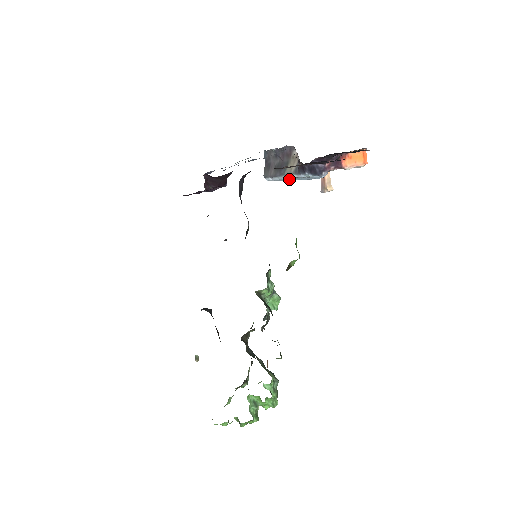
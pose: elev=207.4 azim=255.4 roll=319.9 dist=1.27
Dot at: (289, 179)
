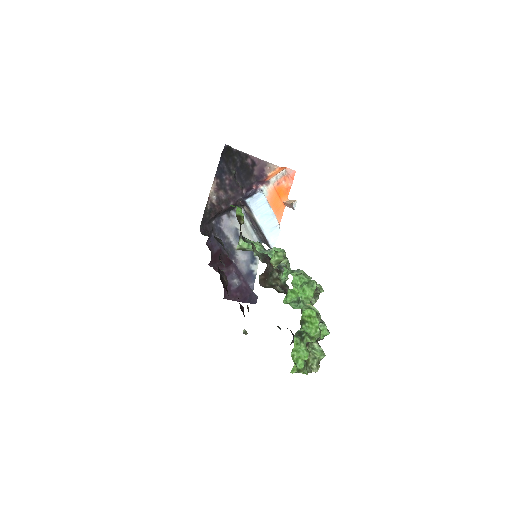
Dot at: (266, 224)
